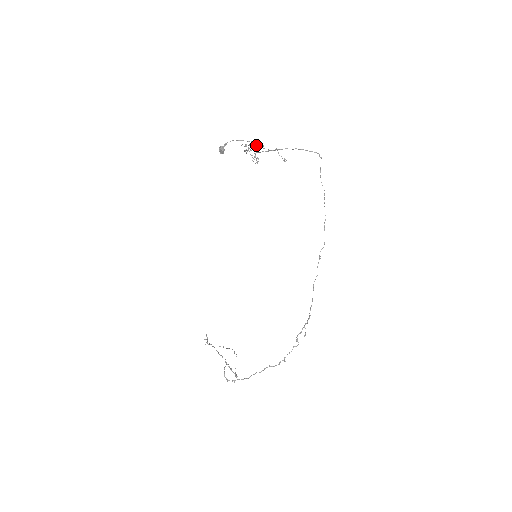
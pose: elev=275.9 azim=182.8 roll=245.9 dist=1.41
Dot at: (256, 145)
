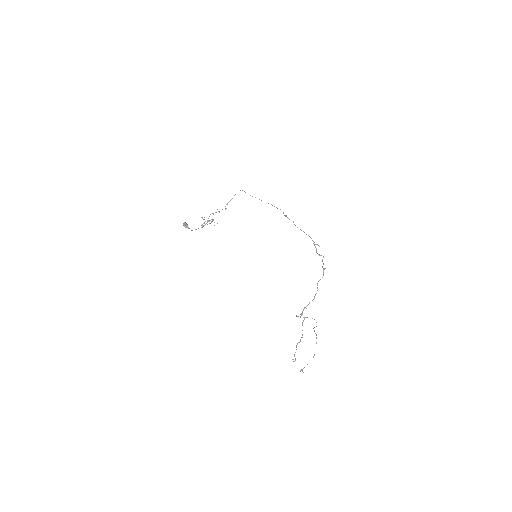
Dot at: occluded
